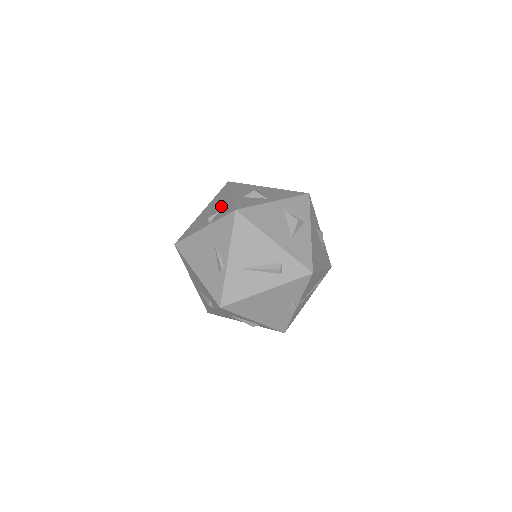
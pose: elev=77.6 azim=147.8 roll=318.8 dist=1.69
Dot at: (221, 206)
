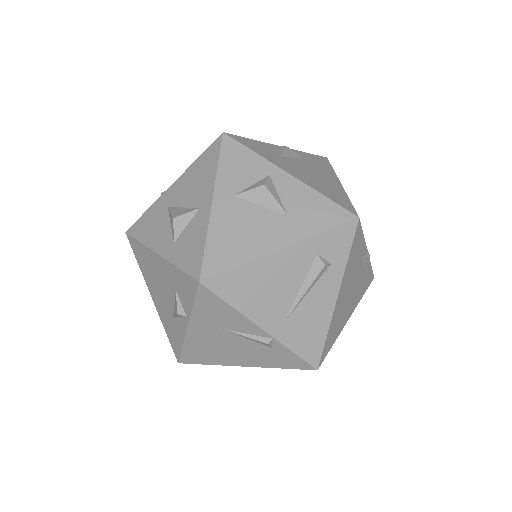
Dot at: (168, 282)
